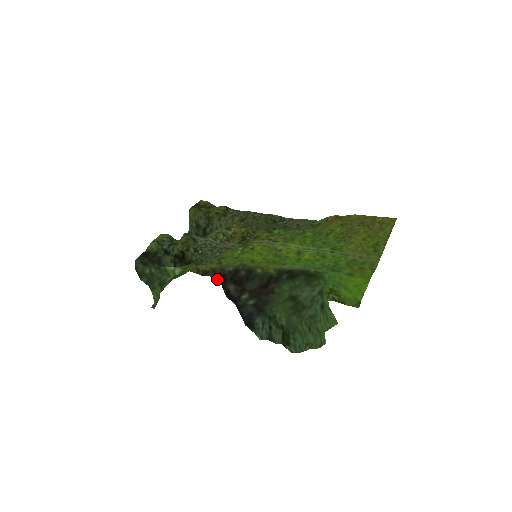
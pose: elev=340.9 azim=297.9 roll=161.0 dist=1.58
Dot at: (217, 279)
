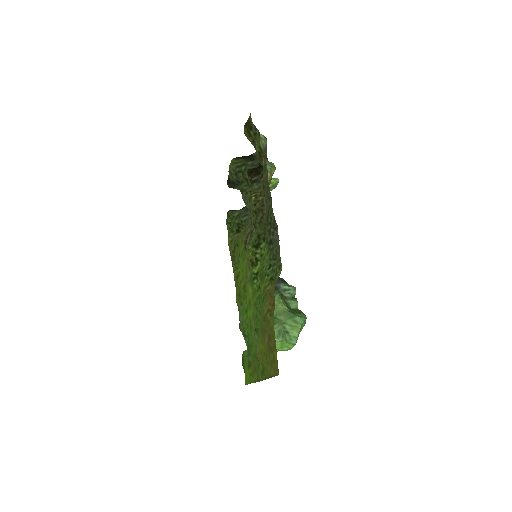
Dot at: occluded
